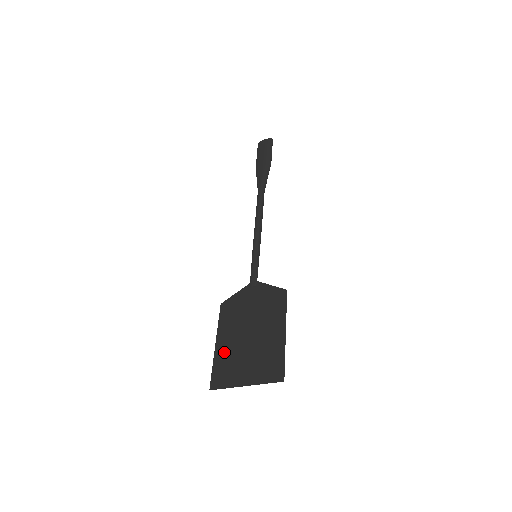
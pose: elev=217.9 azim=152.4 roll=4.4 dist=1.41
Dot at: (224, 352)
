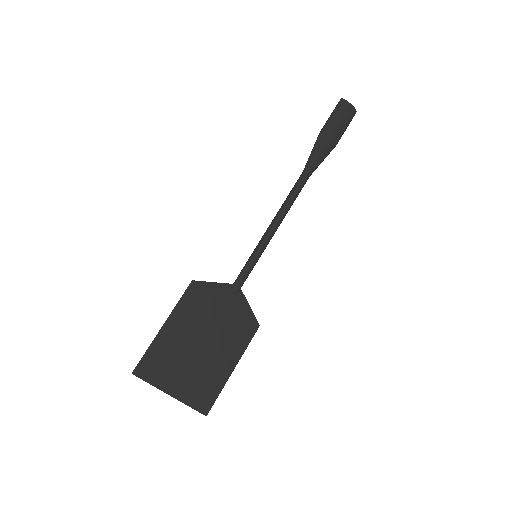
Dot at: (168, 343)
